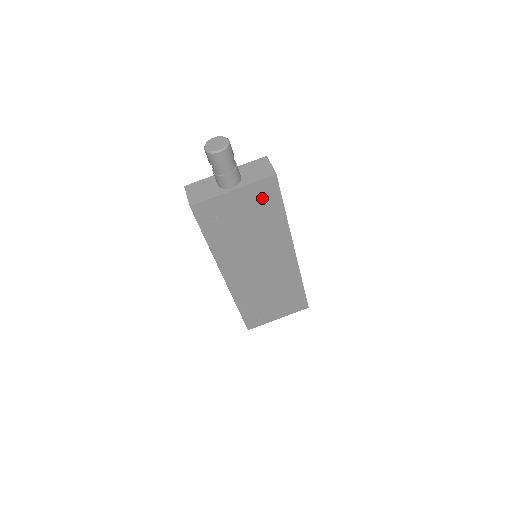
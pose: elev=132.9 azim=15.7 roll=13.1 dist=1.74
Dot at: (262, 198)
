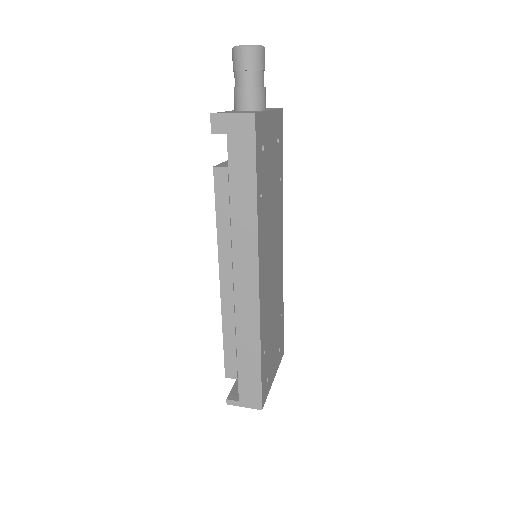
Dot at: occluded
